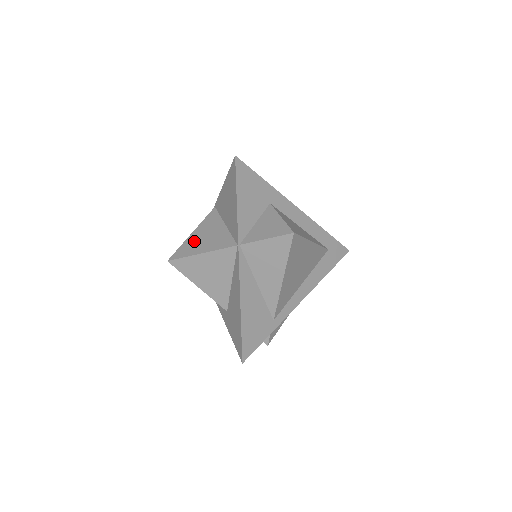
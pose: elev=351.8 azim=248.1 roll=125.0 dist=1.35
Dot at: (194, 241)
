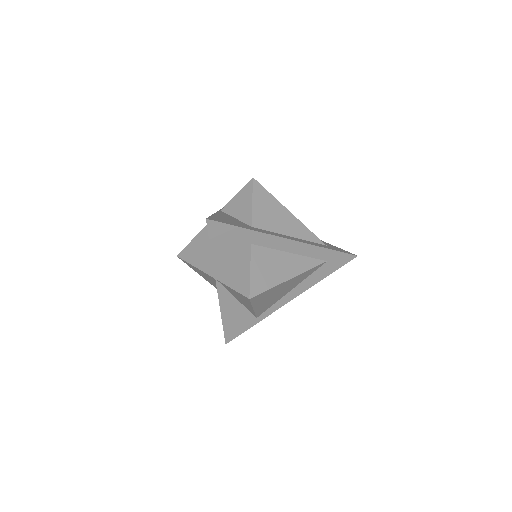
Dot at: (195, 247)
